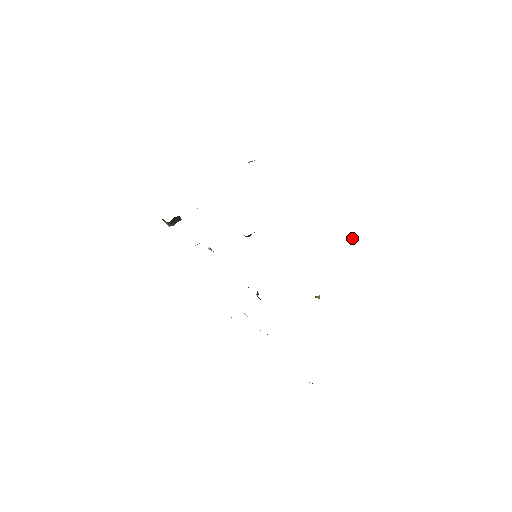
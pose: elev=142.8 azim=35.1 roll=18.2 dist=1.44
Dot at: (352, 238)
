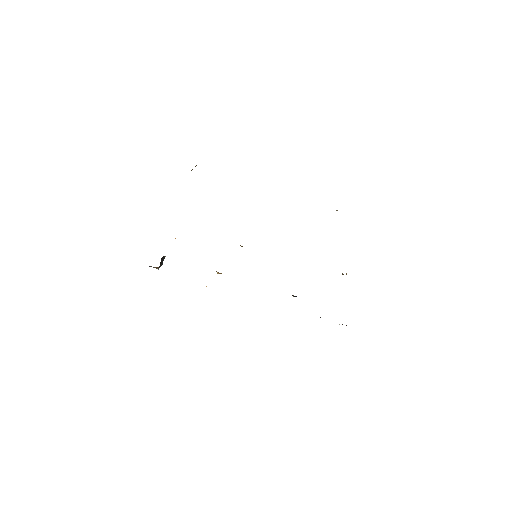
Dot at: occluded
